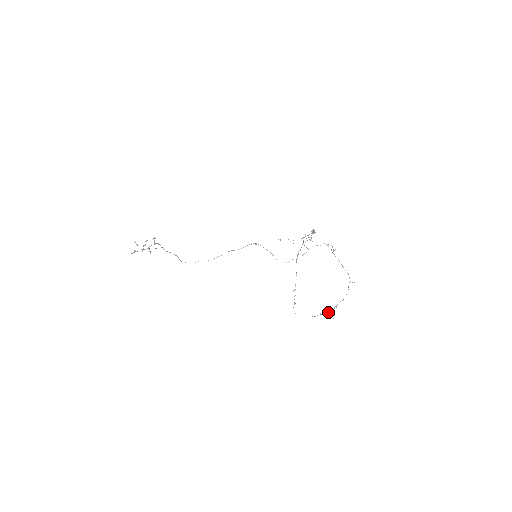
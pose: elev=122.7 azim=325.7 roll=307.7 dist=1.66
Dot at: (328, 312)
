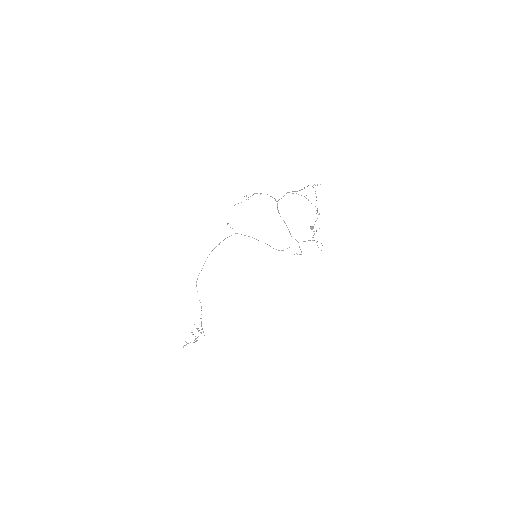
Dot at: occluded
